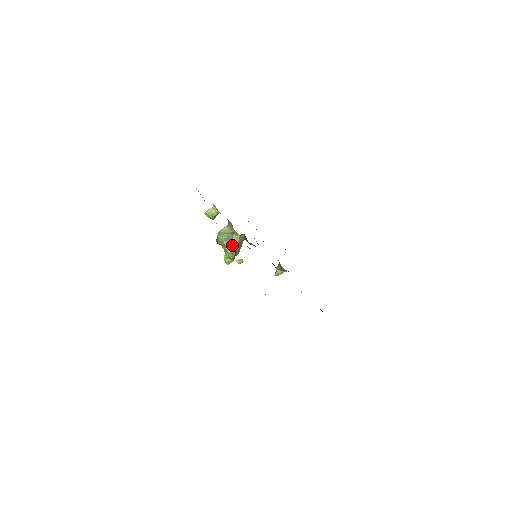
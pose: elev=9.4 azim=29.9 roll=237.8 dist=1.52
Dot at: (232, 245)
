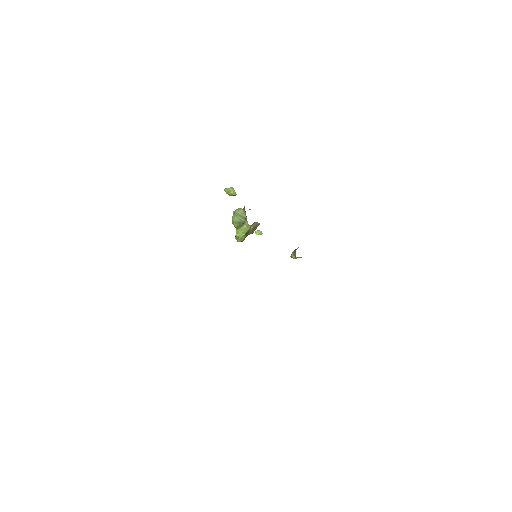
Dot at: (242, 230)
